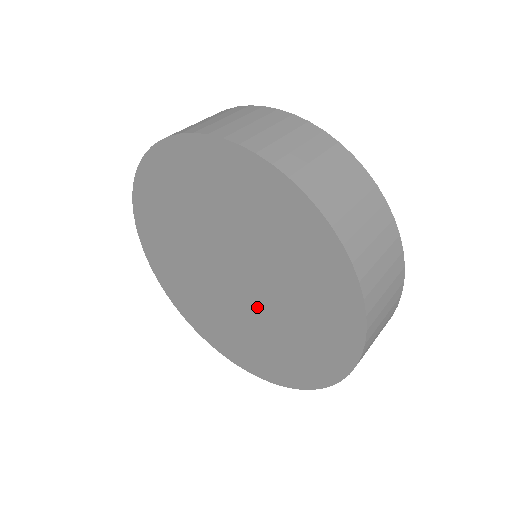
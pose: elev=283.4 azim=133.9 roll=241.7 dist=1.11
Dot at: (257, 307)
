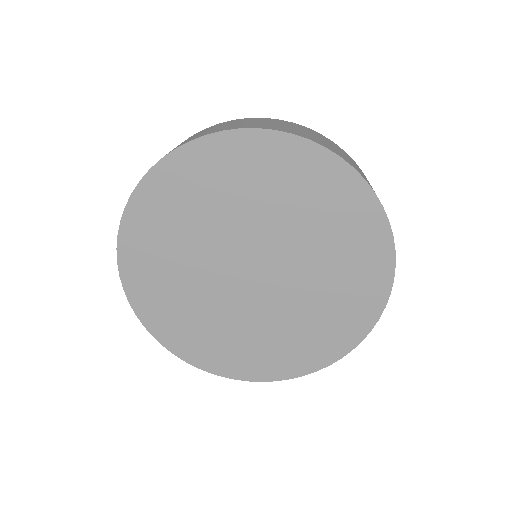
Dot at: (288, 285)
